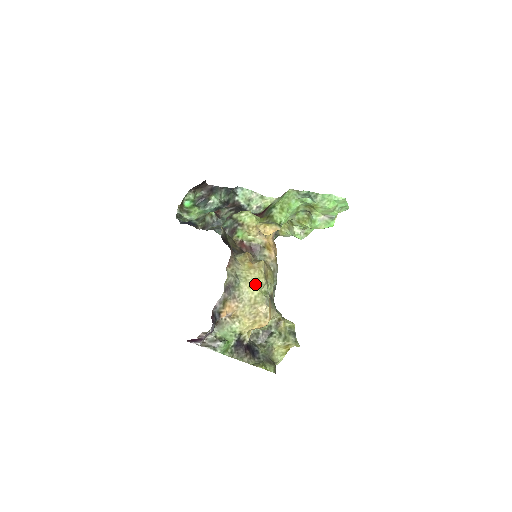
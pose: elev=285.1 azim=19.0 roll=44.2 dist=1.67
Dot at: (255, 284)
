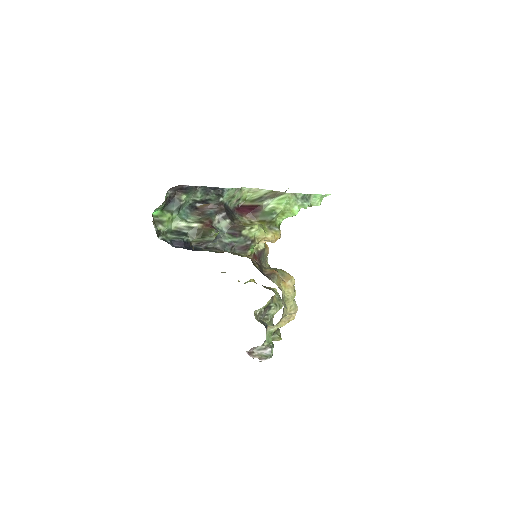
Dot at: (293, 299)
